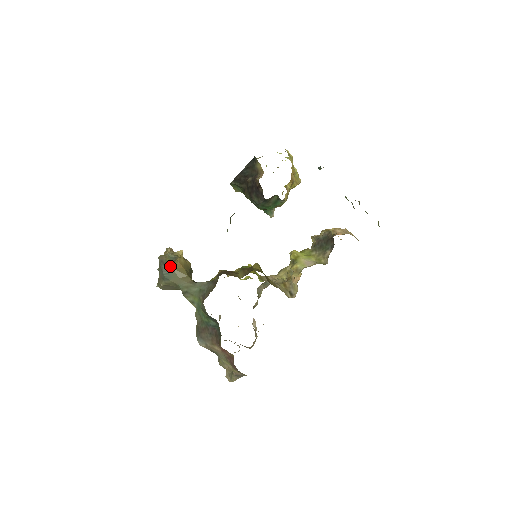
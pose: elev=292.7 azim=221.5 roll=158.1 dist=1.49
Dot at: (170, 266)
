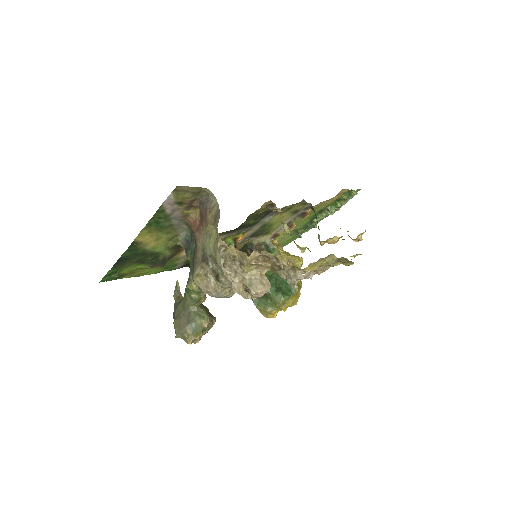
Dot at: occluded
